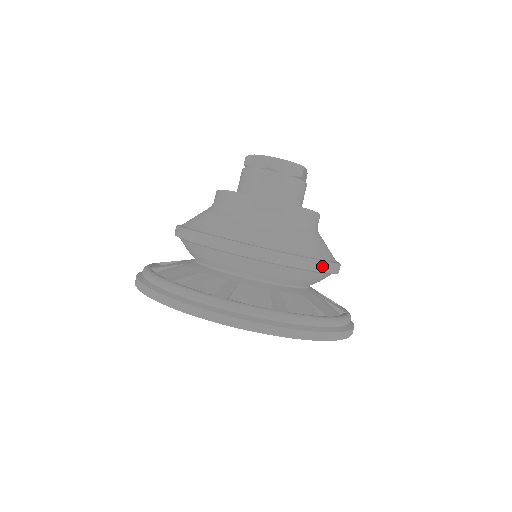
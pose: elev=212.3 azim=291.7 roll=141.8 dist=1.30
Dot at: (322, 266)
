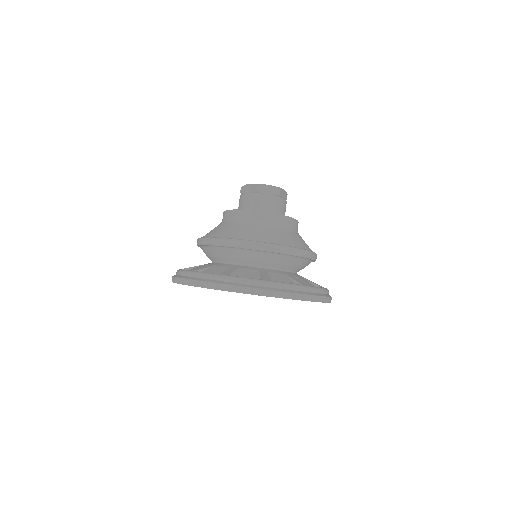
Dot at: (296, 251)
